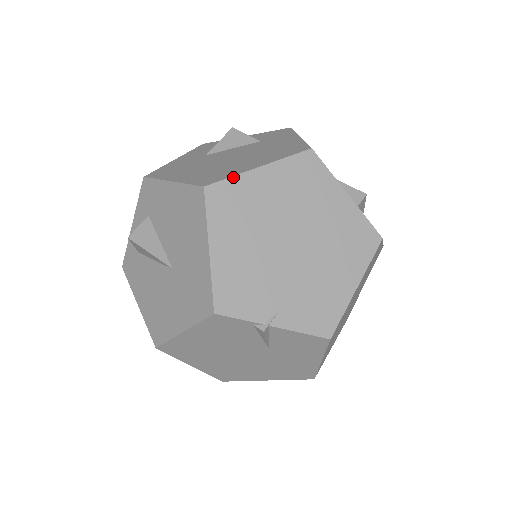
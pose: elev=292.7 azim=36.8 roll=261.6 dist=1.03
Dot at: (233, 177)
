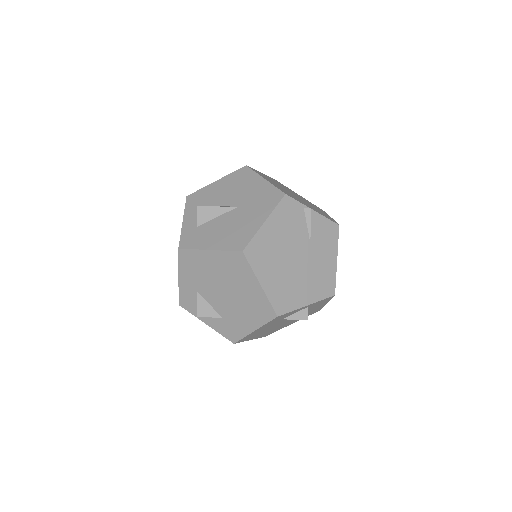
Dot at: (254, 169)
